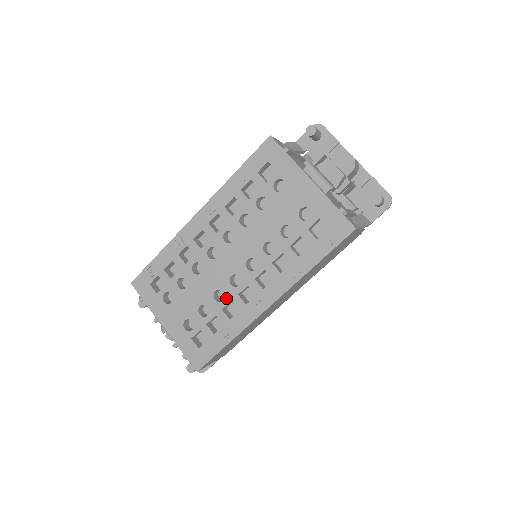
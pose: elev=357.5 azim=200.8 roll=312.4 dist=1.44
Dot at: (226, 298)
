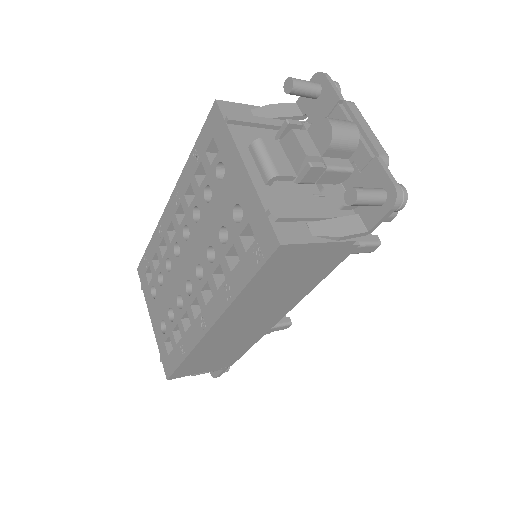
Dot at: (183, 306)
